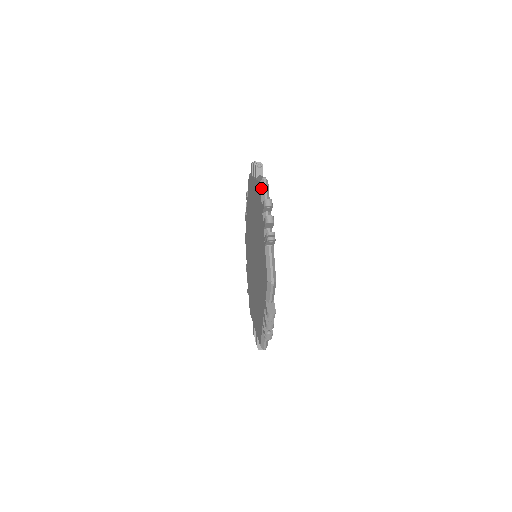
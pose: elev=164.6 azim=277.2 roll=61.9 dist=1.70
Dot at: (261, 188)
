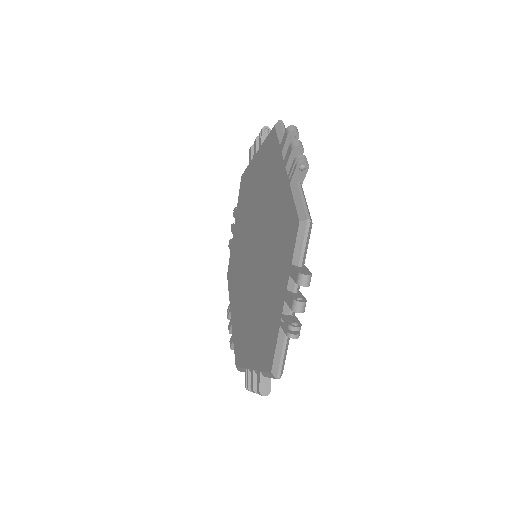
Dot at: (244, 172)
